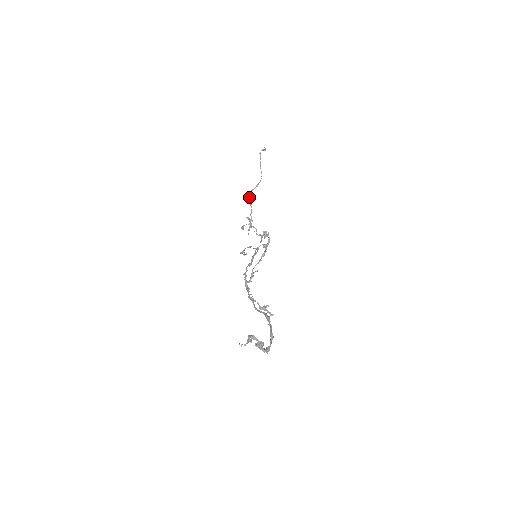
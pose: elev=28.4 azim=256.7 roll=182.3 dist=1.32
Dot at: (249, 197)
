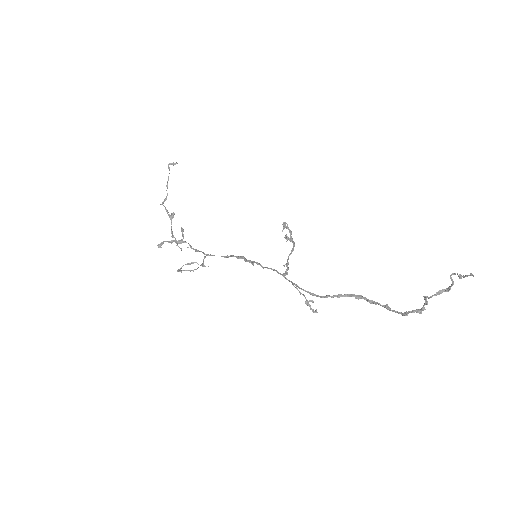
Dot at: occluded
